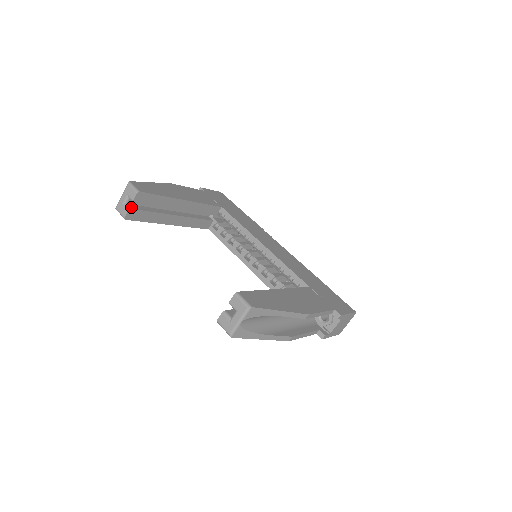
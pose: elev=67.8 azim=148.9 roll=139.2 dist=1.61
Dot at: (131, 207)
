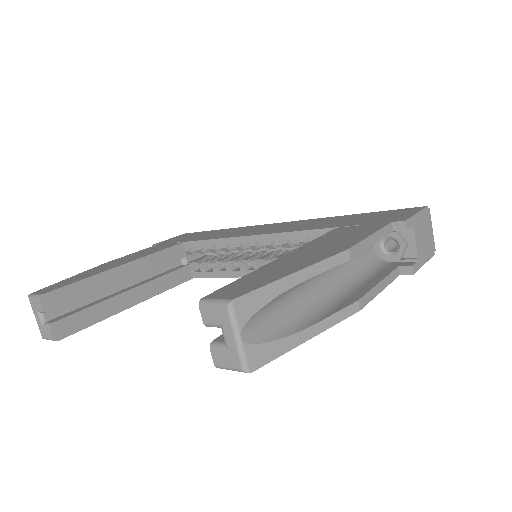
Dot at: (52, 321)
